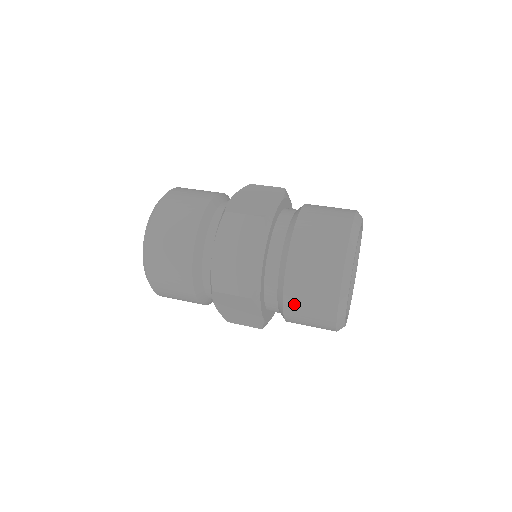
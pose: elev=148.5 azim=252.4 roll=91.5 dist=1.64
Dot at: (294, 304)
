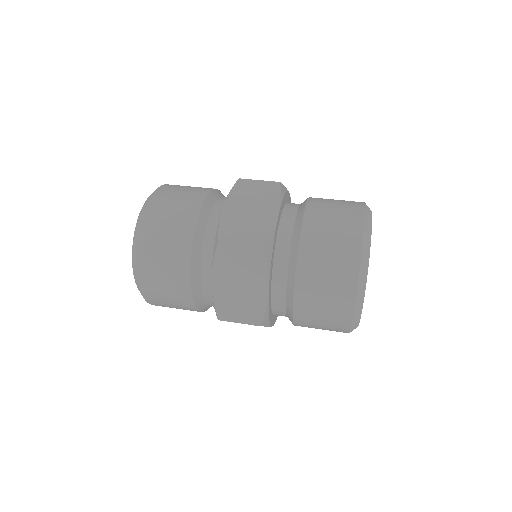
Dot at: (305, 322)
